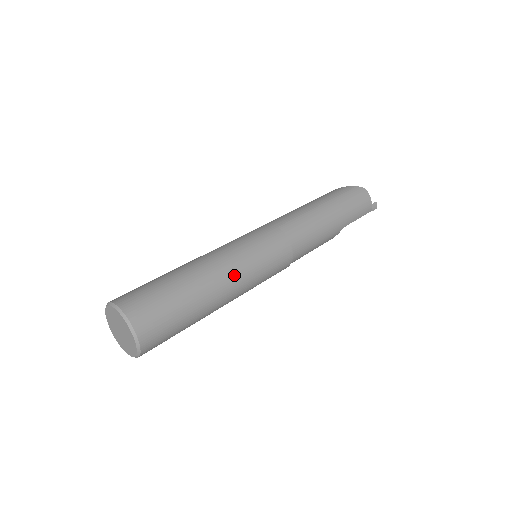
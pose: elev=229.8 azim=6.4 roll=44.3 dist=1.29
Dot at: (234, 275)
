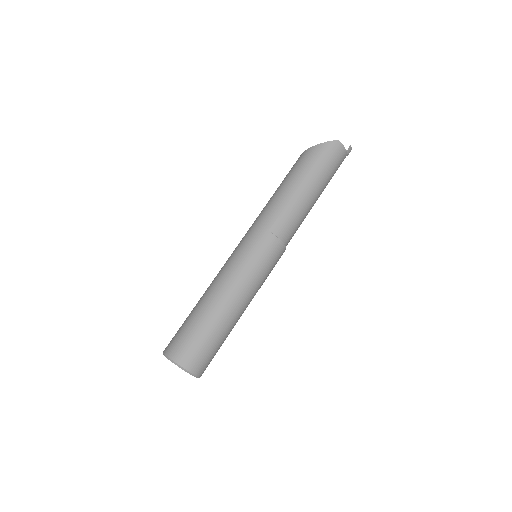
Dot at: (246, 296)
